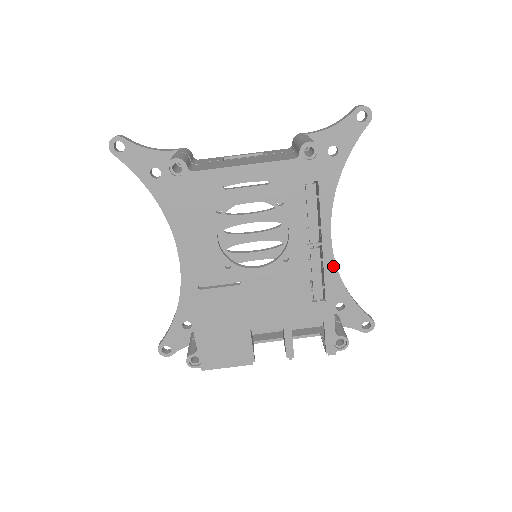
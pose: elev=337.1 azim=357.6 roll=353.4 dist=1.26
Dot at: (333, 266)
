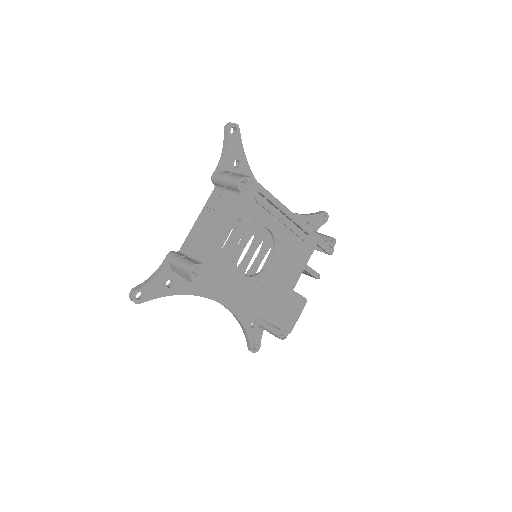
Dot at: occluded
